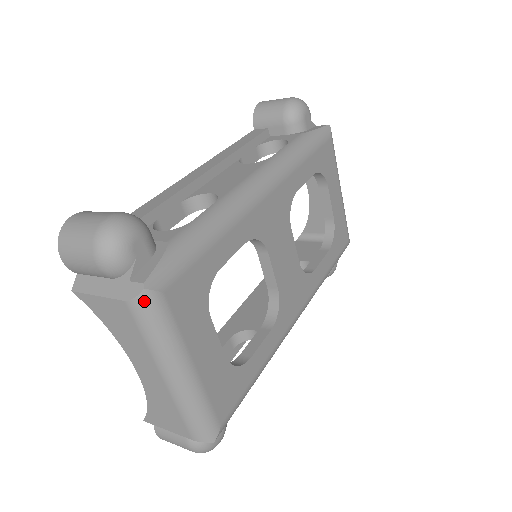
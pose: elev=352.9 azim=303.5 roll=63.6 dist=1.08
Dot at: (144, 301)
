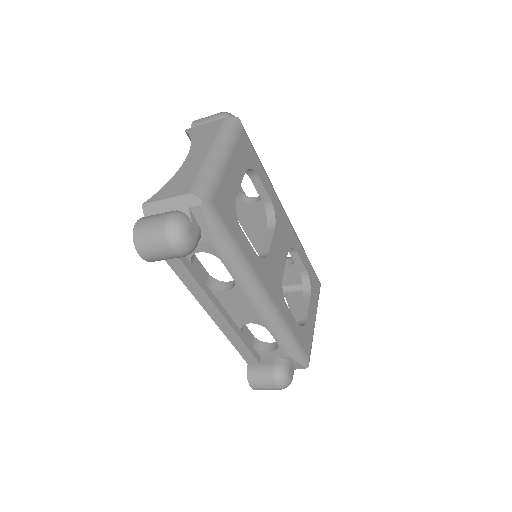
Dot at: (234, 120)
